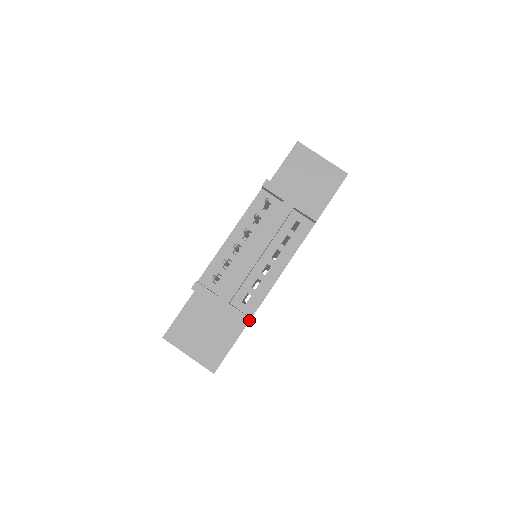
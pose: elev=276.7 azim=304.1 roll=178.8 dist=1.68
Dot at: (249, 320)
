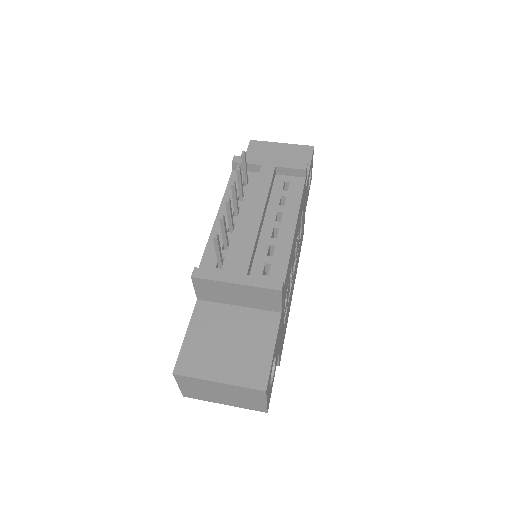
Dot at: (282, 282)
